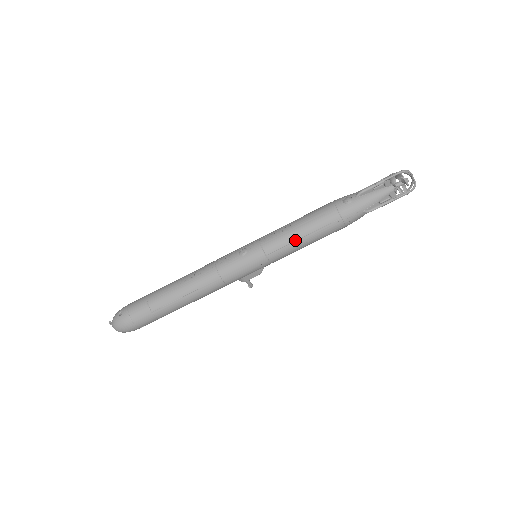
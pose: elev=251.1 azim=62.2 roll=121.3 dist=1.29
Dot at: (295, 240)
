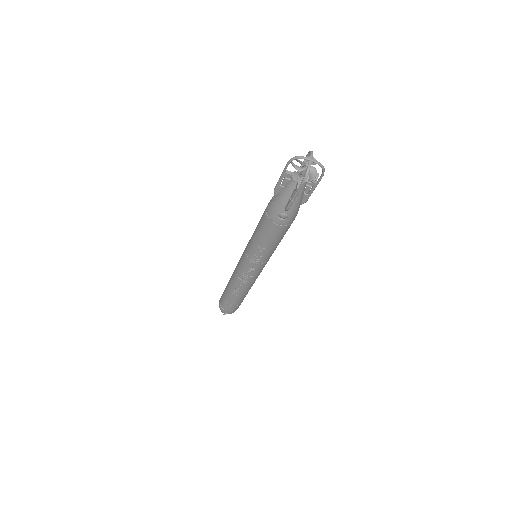
Dot at: occluded
